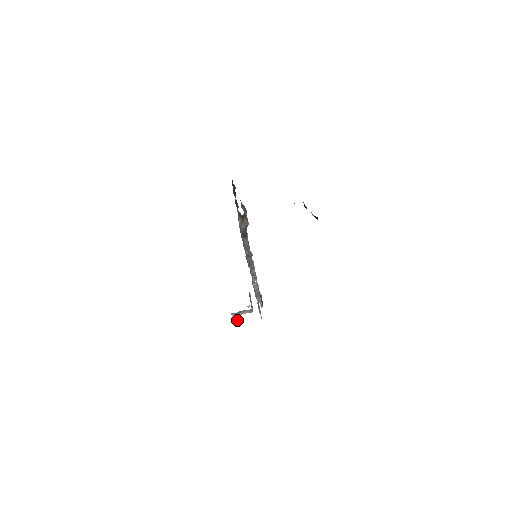
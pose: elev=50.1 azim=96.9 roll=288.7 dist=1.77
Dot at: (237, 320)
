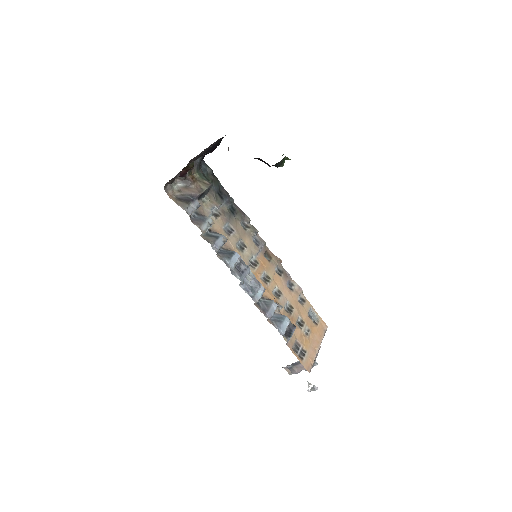
Dot at: (311, 390)
